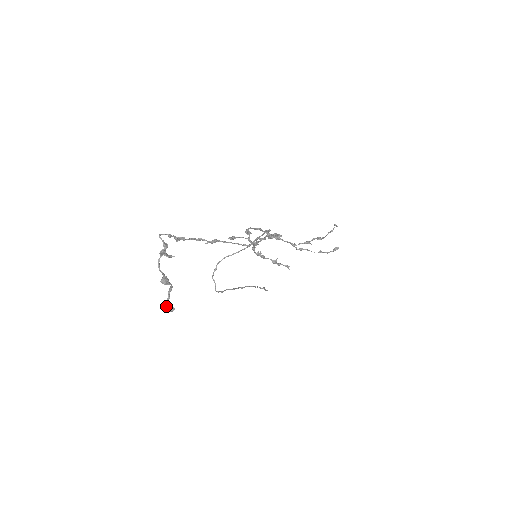
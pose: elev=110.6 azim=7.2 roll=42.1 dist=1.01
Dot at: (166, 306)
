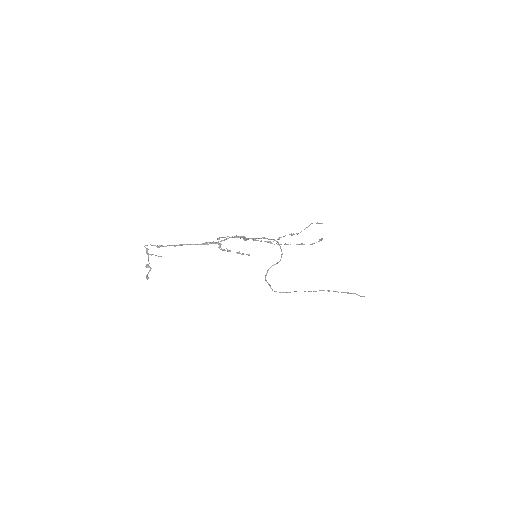
Dot at: (146, 277)
